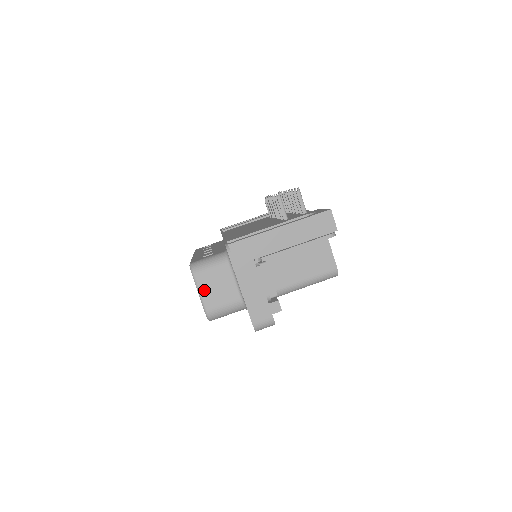
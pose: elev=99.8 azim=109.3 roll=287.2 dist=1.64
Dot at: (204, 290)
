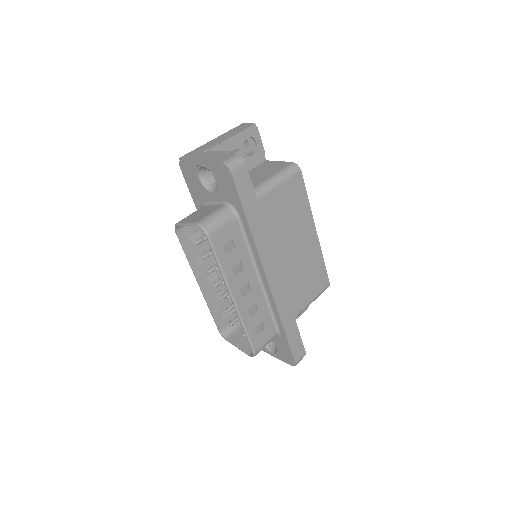
Dot at: (189, 221)
